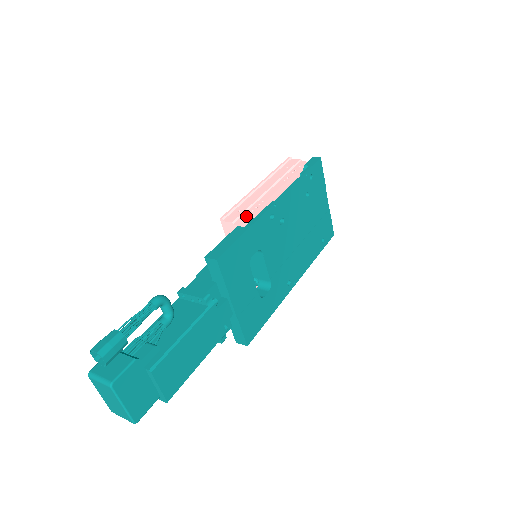
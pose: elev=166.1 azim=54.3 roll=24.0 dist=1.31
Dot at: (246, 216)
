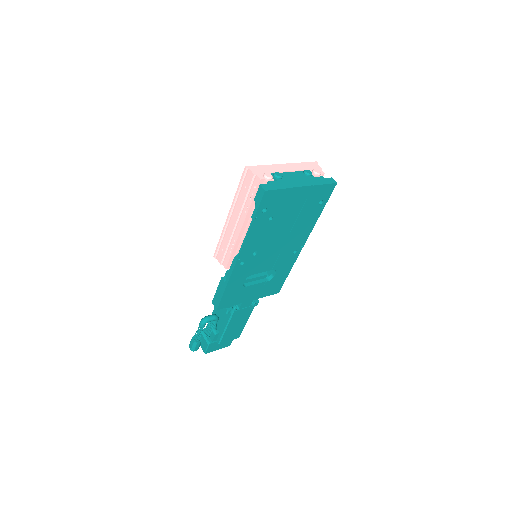
Dot at: (227, 258)
